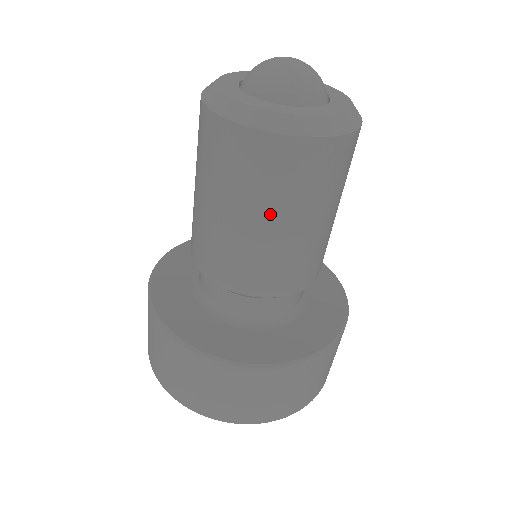
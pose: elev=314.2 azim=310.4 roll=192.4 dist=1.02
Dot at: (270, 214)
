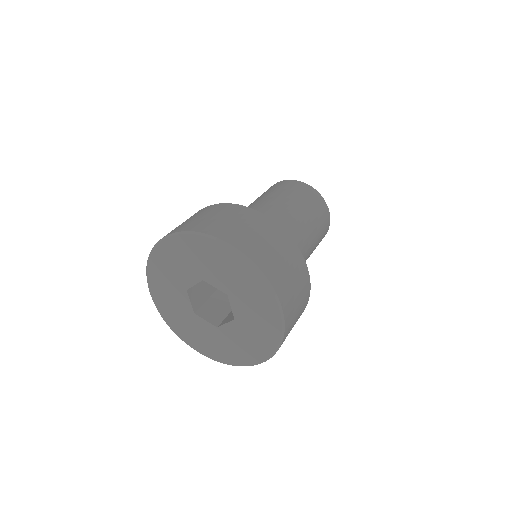
Dot at: (297, 202)
